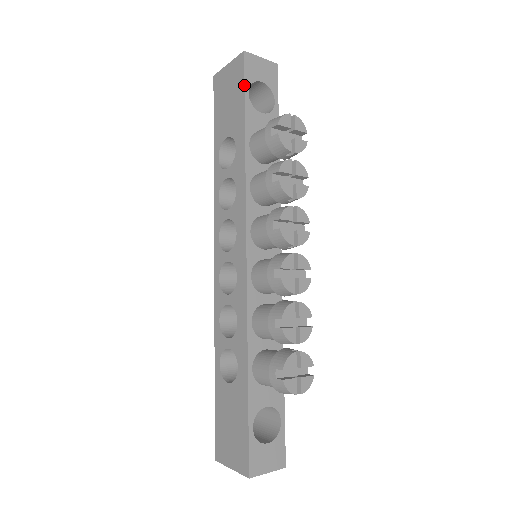
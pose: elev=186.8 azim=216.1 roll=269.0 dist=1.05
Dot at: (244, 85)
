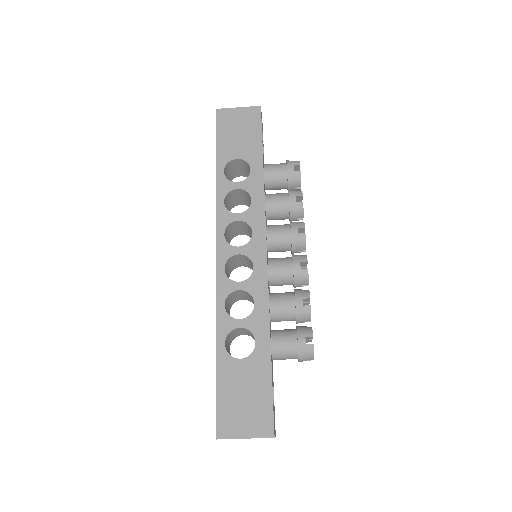
Dot at: occluded
